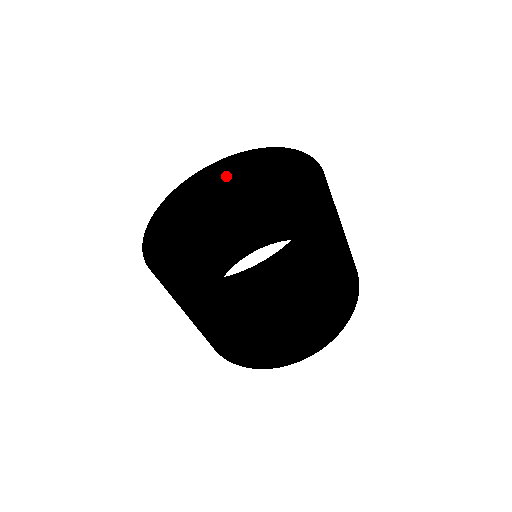
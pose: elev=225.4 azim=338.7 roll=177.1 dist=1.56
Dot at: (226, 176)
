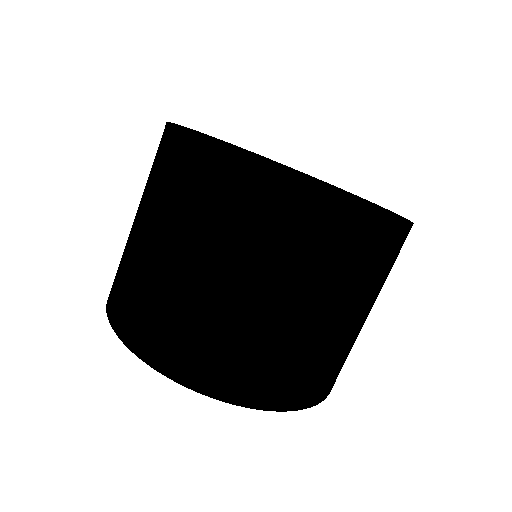
Dot at: occluded
